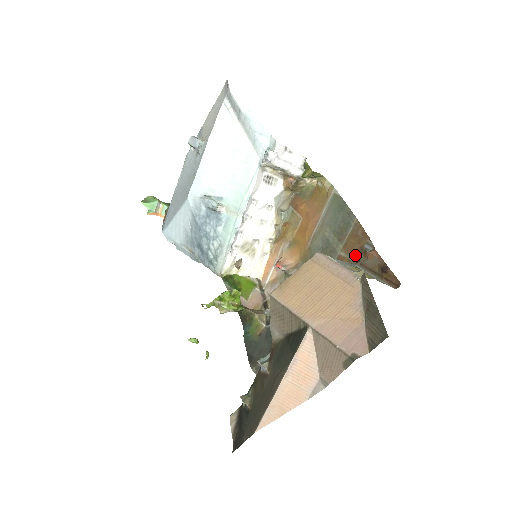
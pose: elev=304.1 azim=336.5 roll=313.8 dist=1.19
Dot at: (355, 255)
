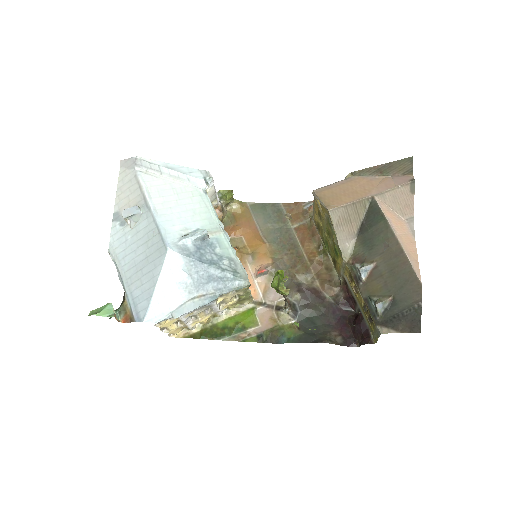
Dot at: (304, 218)
